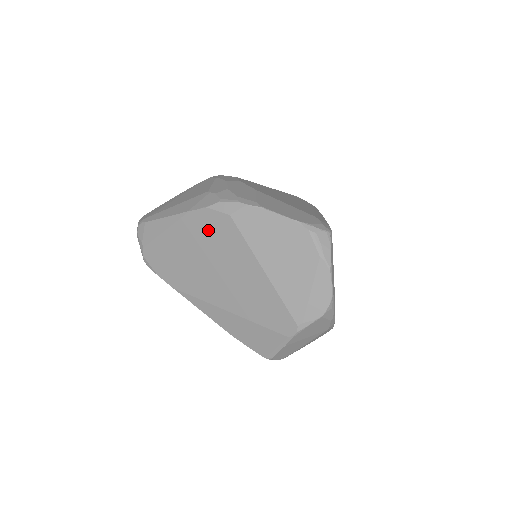
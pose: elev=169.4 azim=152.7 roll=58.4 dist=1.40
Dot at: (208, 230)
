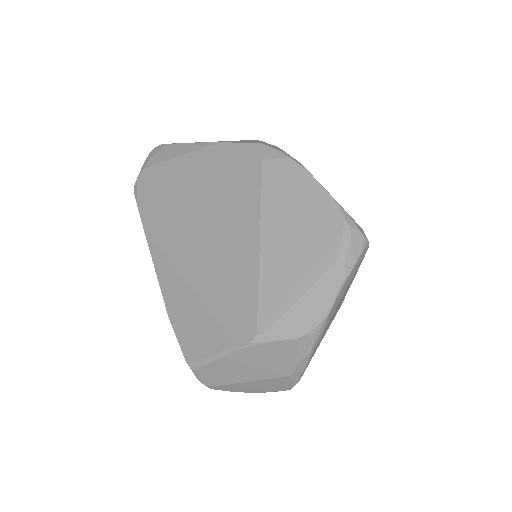
Dot at: (226, 170)
